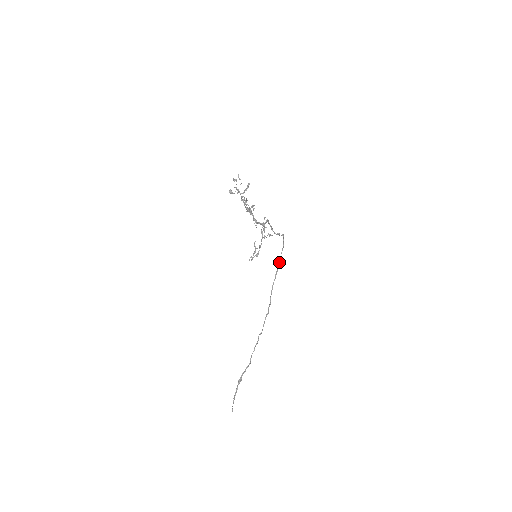
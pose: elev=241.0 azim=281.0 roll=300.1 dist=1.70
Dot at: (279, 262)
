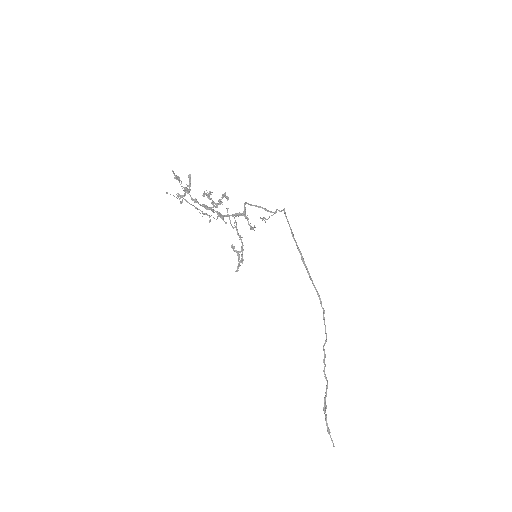
Dot at: occluded
